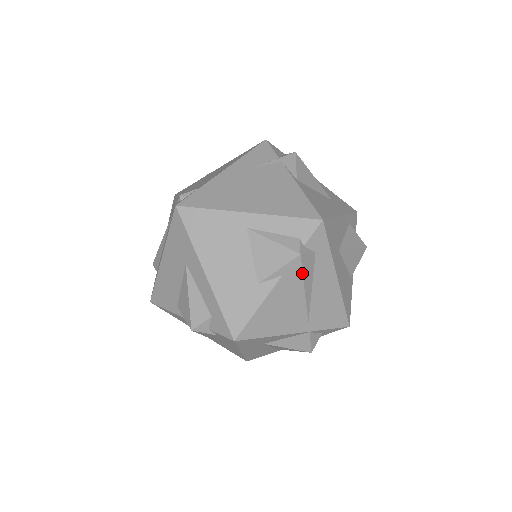
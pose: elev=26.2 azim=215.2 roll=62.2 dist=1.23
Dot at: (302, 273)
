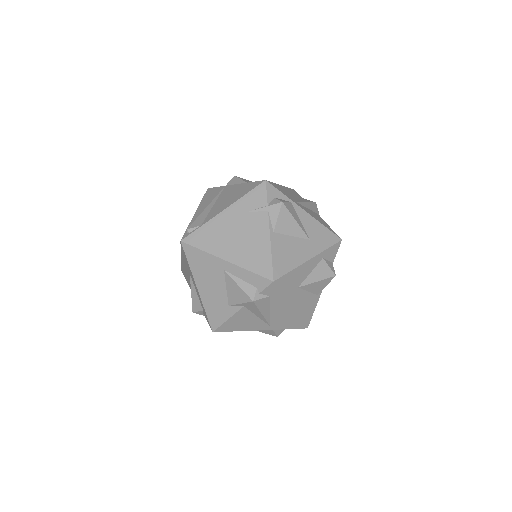
Dot at: (257, 308)
